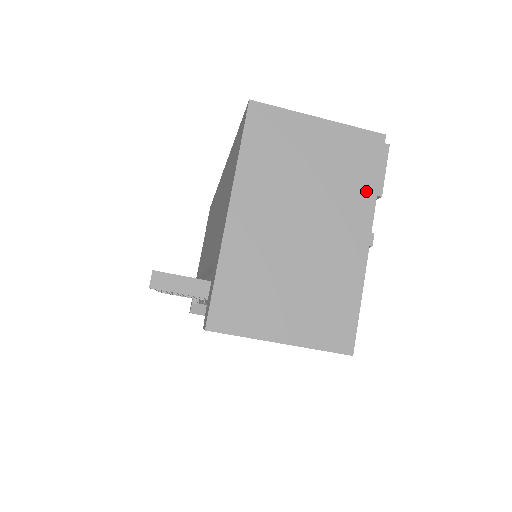
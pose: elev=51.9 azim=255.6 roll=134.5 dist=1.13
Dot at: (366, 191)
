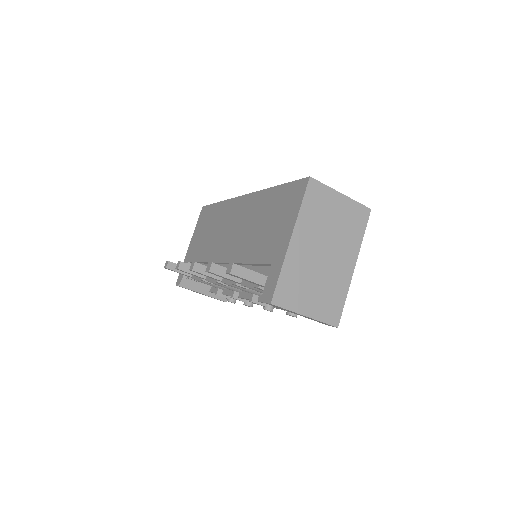
Dot at: (357, 239)
